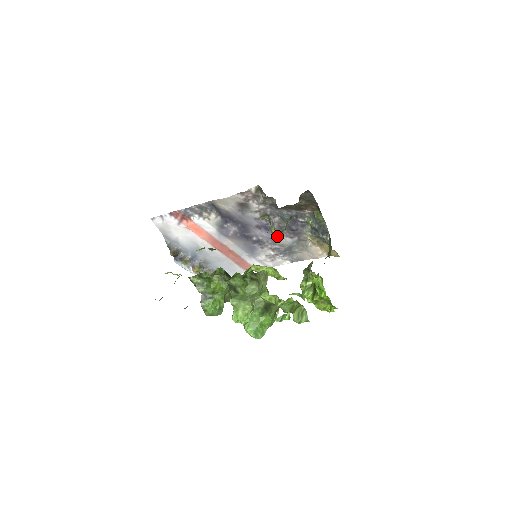
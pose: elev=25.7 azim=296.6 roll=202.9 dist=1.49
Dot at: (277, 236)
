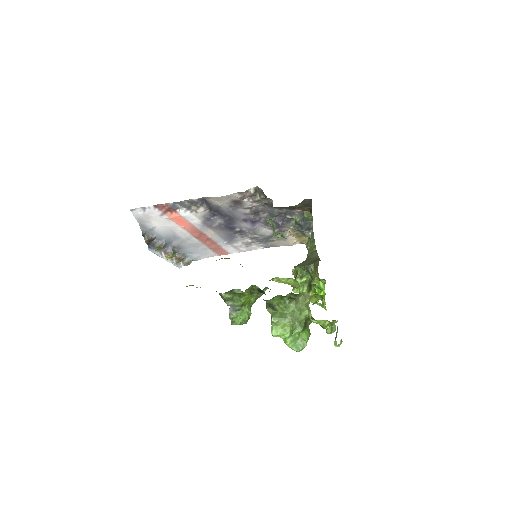
Dot at: (260, 228)
